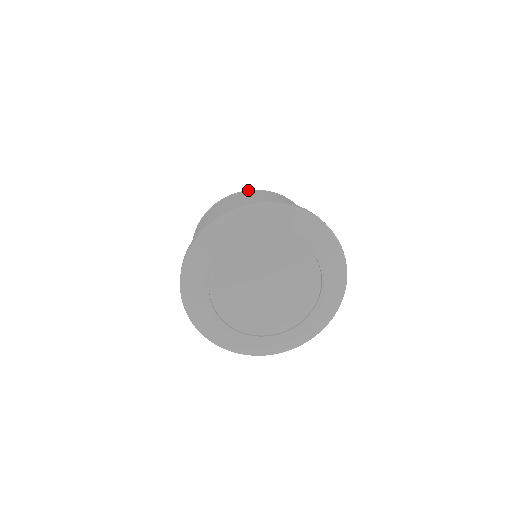
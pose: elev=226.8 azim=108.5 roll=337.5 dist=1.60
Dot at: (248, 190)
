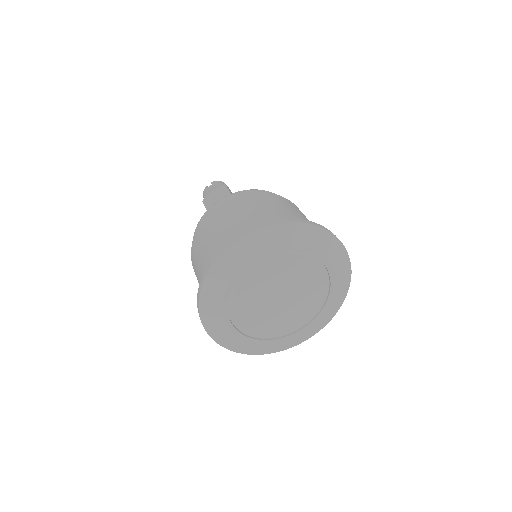
Dot at: (200, 226)
